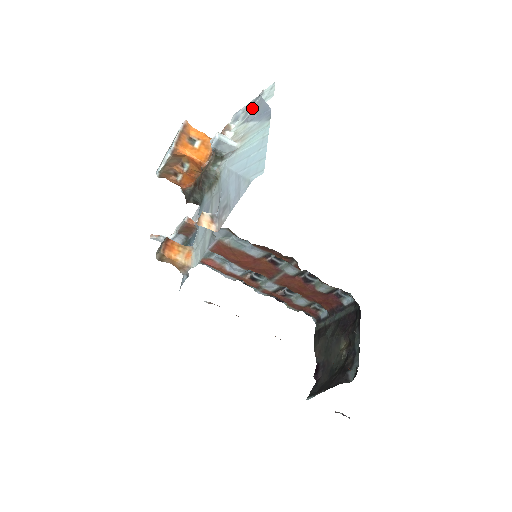
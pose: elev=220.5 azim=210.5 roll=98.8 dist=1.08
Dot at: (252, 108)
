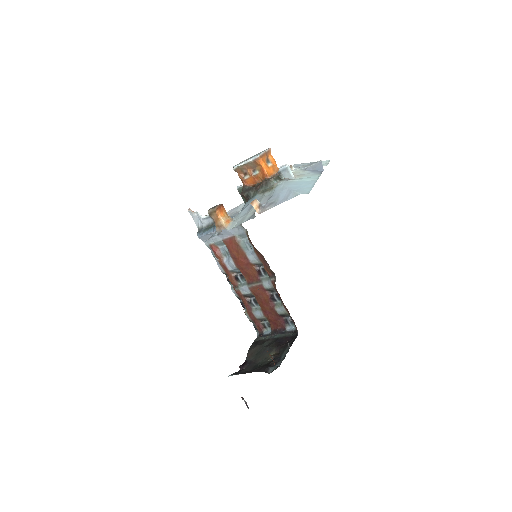
Dot at: (310, 165)
